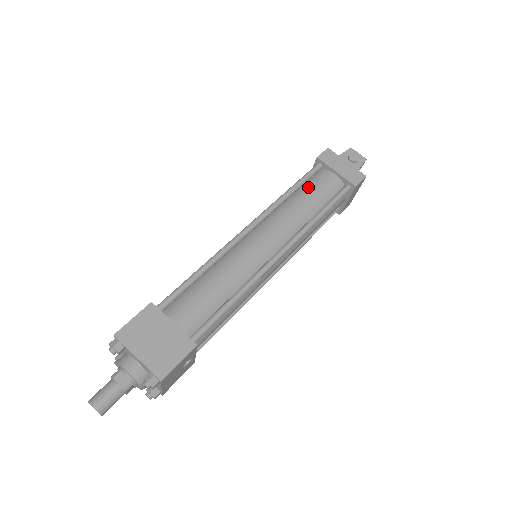
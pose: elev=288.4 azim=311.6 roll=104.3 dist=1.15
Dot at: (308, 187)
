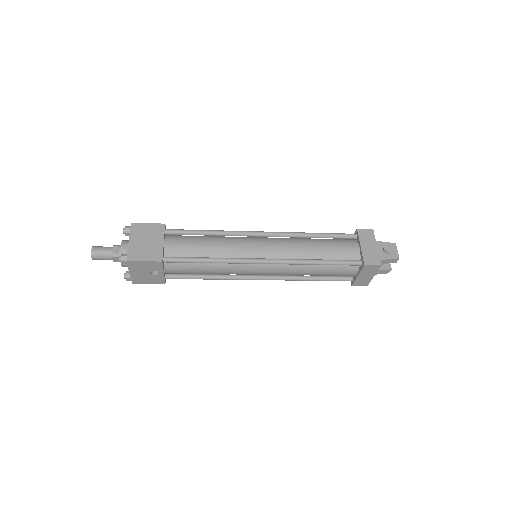
Dot at: (330, 241)
